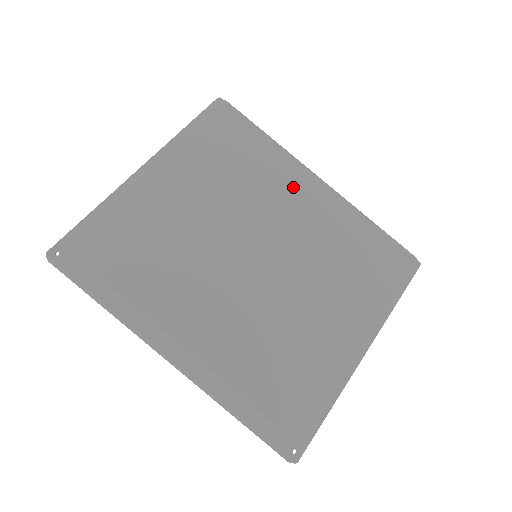
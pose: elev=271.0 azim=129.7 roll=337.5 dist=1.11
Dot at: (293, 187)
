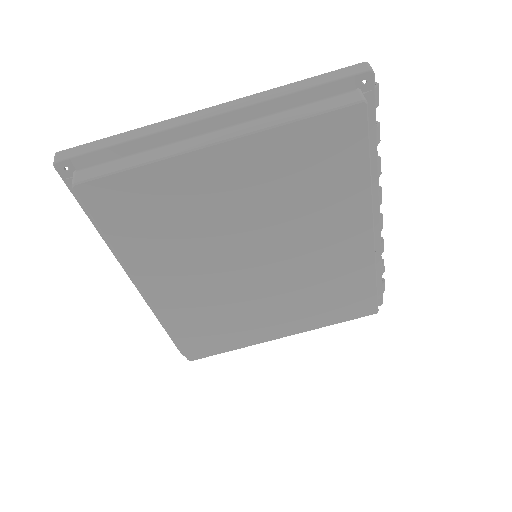
Dot at: (341, 227)
